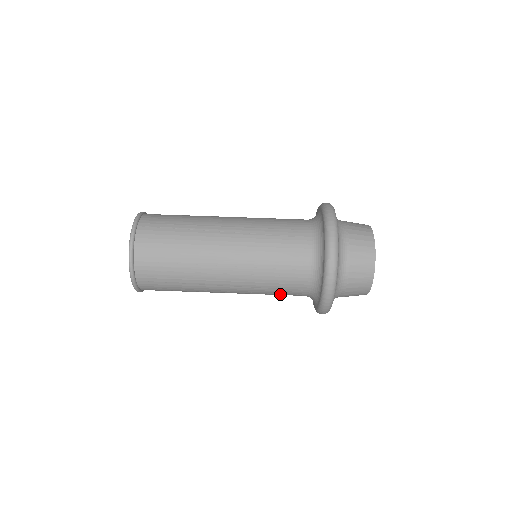
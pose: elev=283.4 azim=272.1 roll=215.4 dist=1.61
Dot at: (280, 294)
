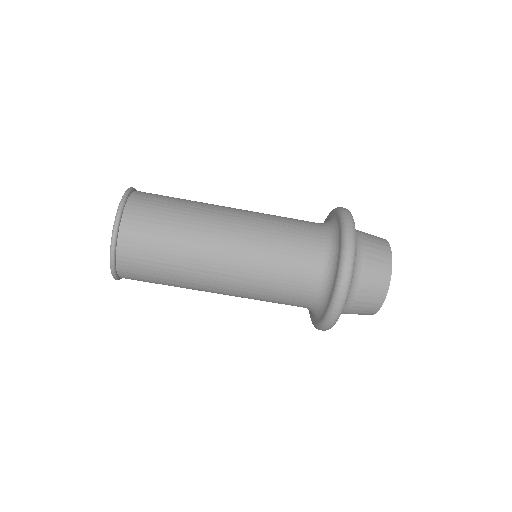
Dot at: (281, 298)
